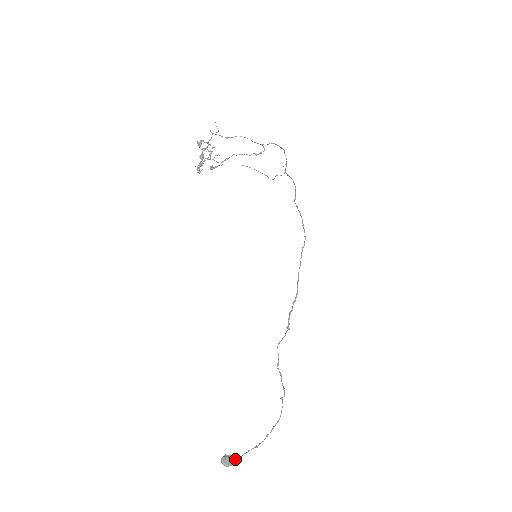
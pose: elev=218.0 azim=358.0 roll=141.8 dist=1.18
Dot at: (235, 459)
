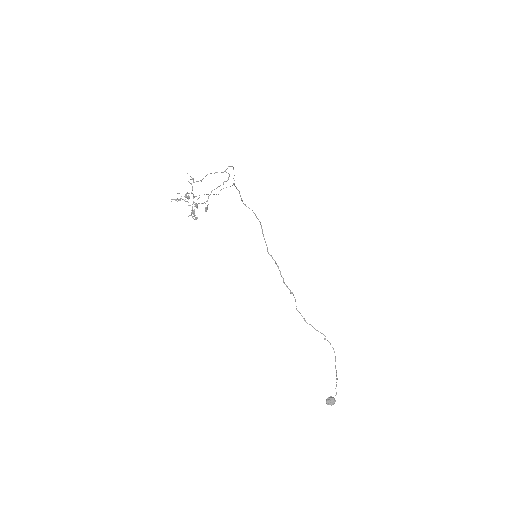
Dot at: occluded
